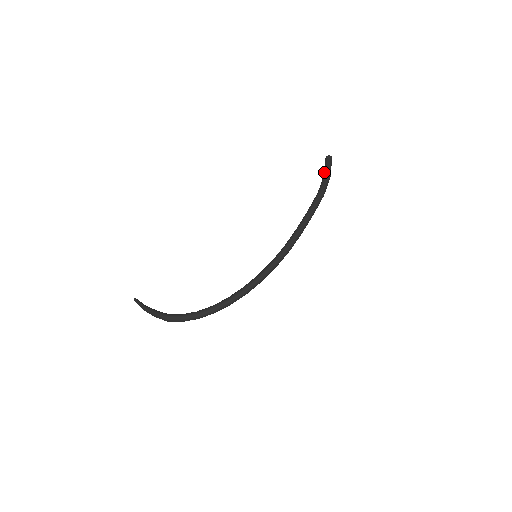
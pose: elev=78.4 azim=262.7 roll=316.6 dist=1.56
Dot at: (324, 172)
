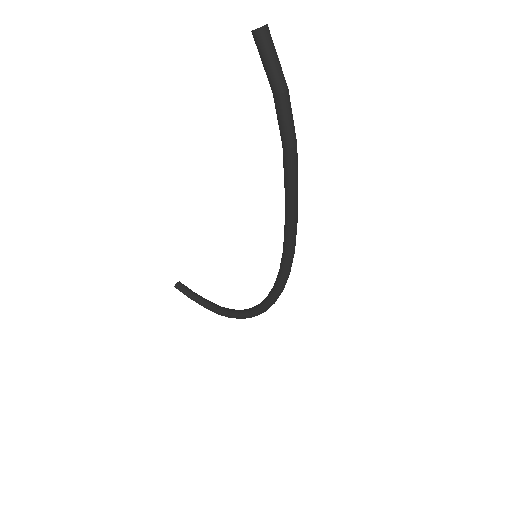
Dot at: occluded
